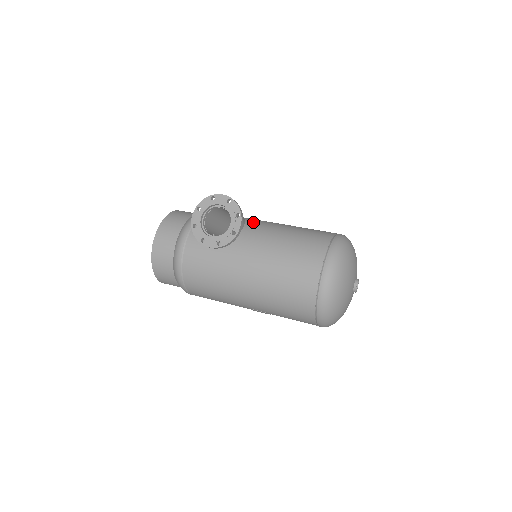
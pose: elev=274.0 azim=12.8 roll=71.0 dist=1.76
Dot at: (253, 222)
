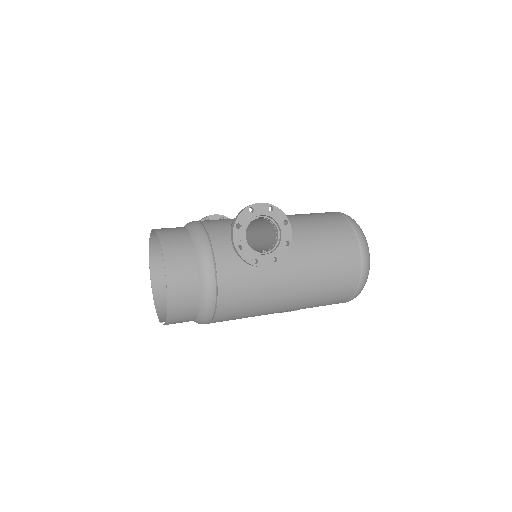
Dot at: occluded
